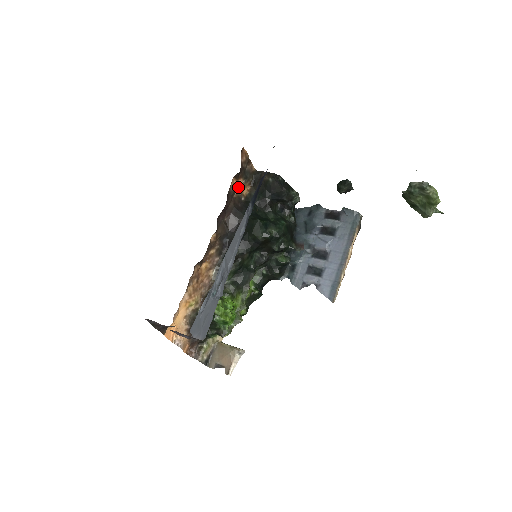
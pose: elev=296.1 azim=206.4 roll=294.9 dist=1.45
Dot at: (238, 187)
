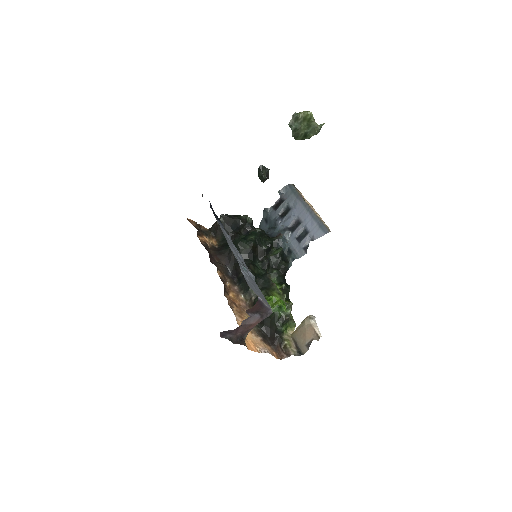
Dot at: (206, 241)
